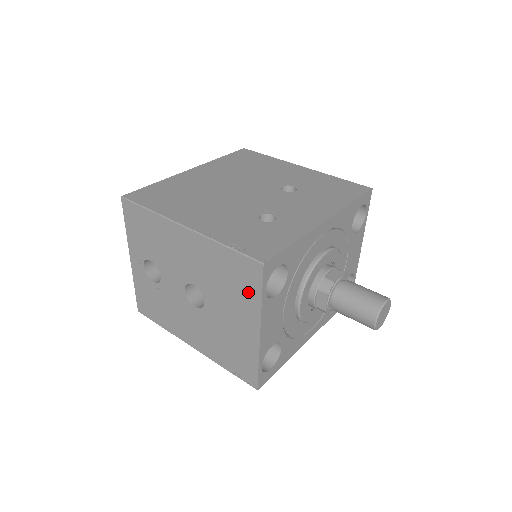
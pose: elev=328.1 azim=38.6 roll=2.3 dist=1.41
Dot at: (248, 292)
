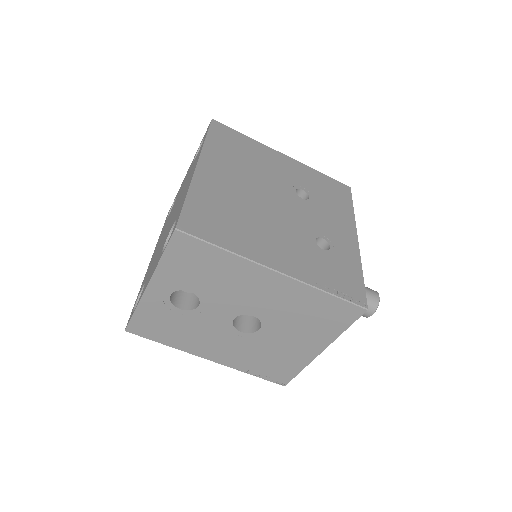
Dot at: (331, 326)
